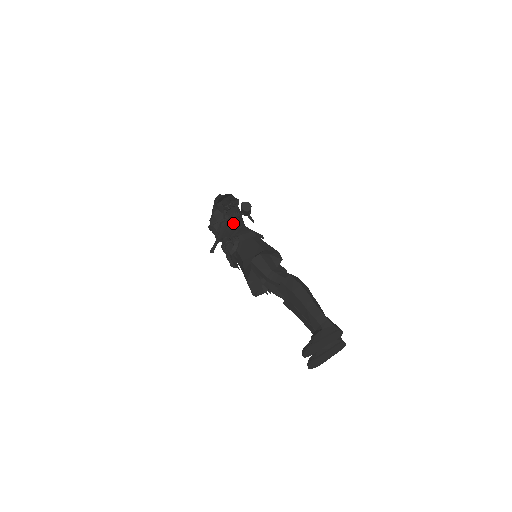
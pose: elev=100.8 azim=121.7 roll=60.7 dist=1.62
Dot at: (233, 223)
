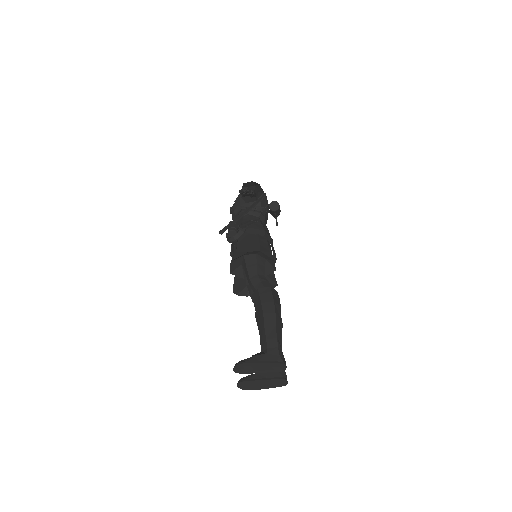
Dot at: (252, 215)
